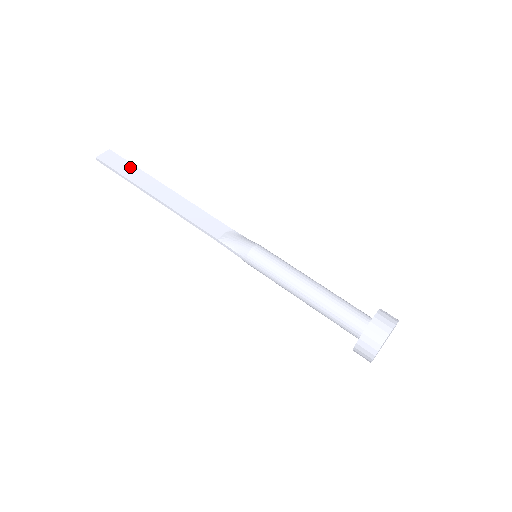
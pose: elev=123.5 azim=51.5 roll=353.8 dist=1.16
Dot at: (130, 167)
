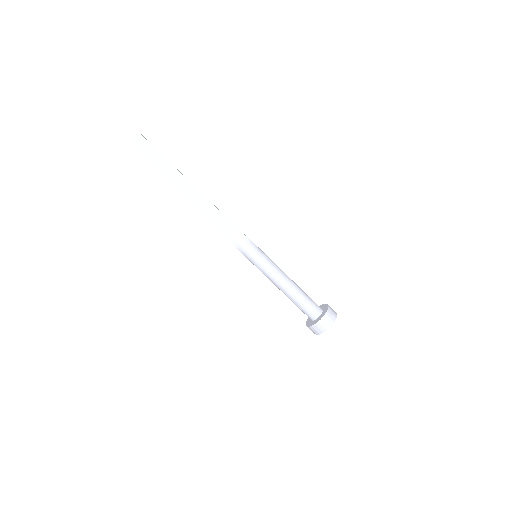
Dot at: (160, 158)
